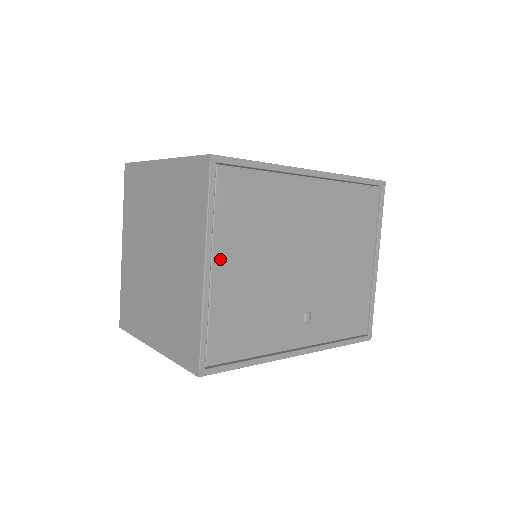
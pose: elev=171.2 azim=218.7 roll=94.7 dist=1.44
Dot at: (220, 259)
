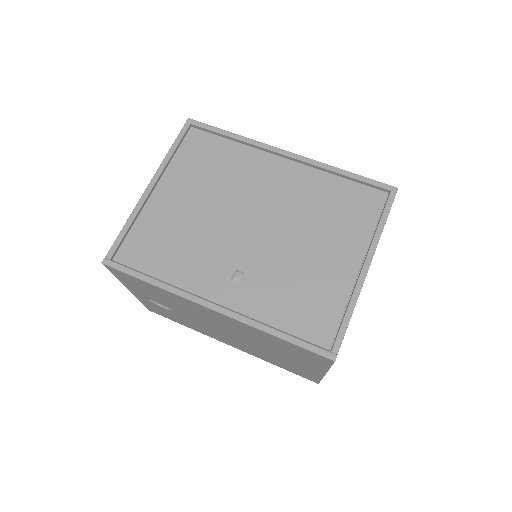
Dot at: (165, 186)
